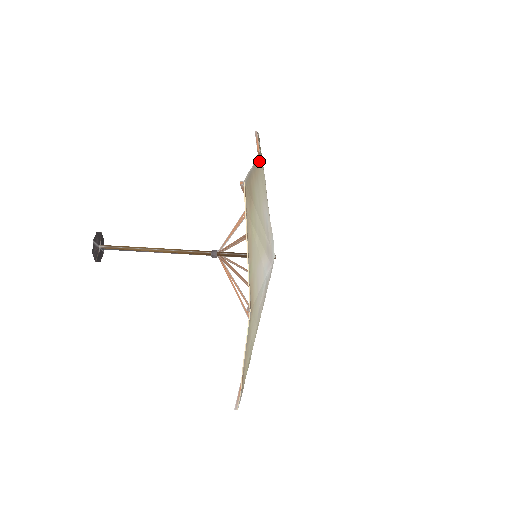
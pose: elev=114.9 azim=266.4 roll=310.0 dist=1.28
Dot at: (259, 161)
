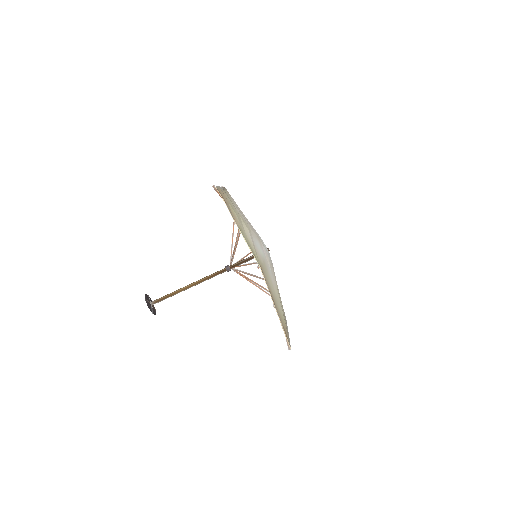
Dot at: (266, 281)
